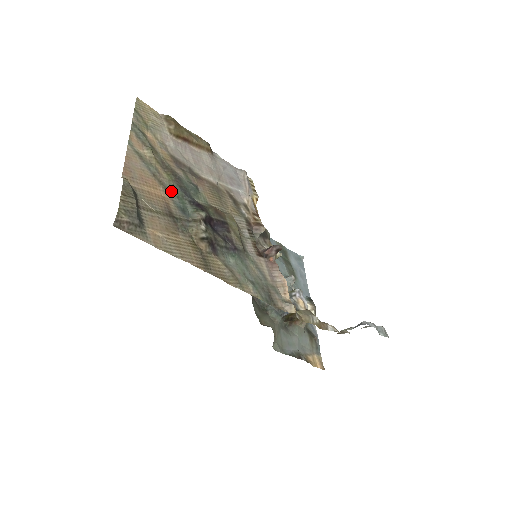
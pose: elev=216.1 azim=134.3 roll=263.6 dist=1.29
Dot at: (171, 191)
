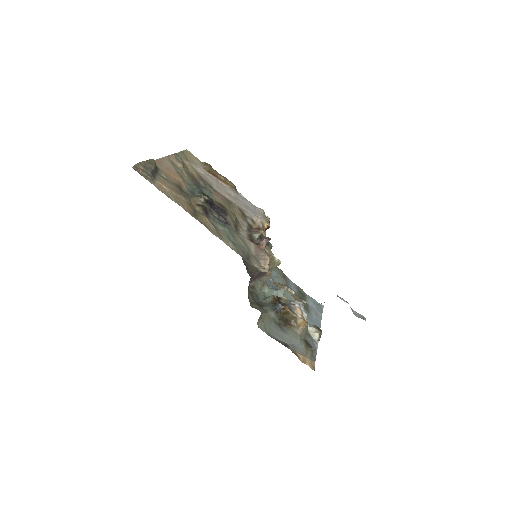
Dot at: (188, 183)
